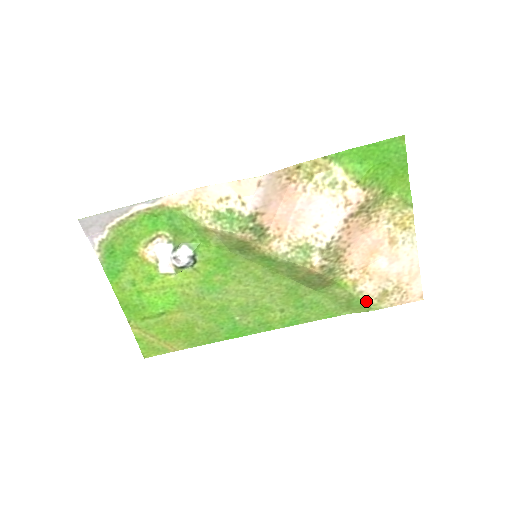
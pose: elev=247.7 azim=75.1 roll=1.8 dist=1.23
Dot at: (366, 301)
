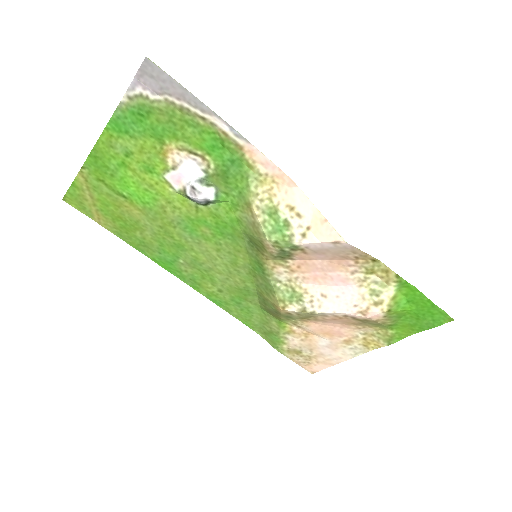
Dot at: (281, 343)
